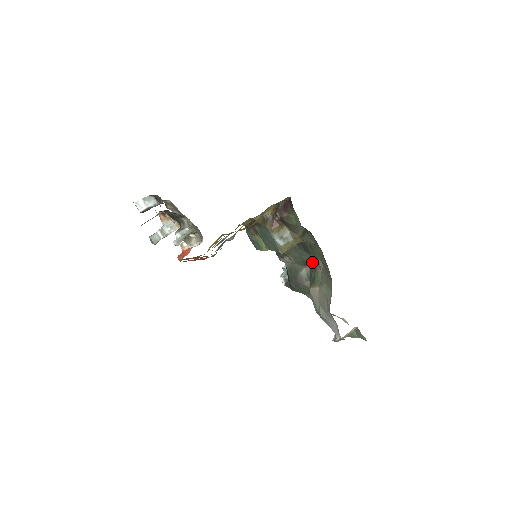
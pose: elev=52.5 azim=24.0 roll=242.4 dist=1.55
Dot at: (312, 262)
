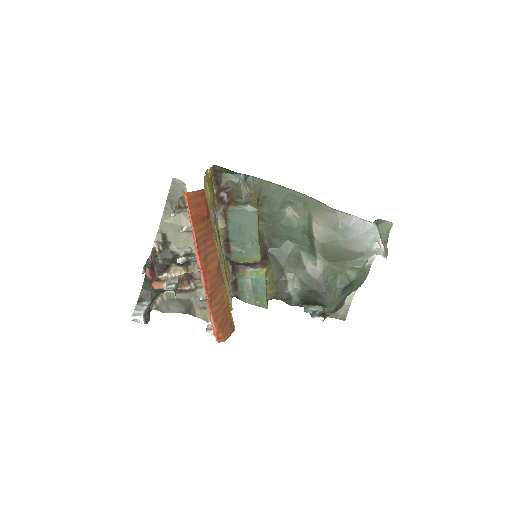
Dot at: (293, 234)
